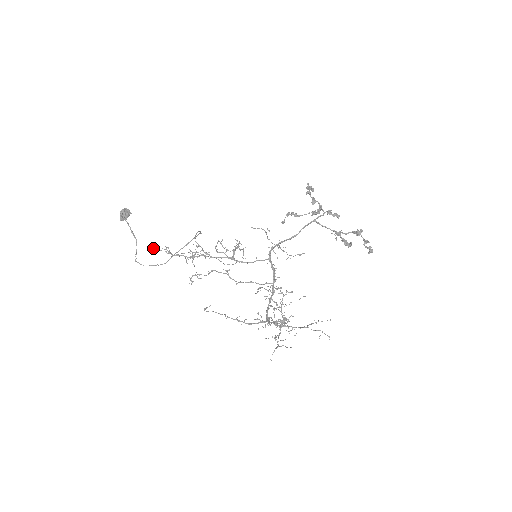
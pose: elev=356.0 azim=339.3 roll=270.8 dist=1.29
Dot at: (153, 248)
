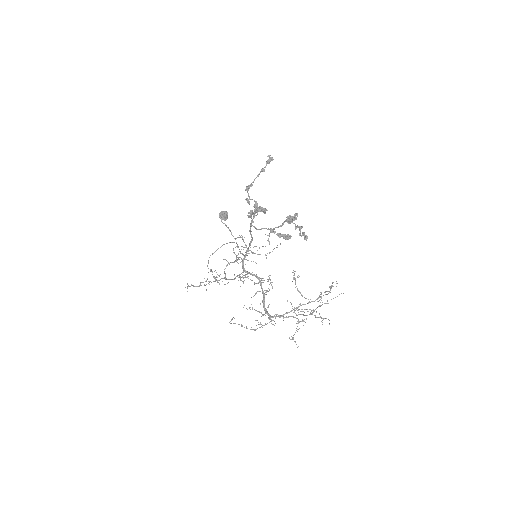
Dot at: occluded
